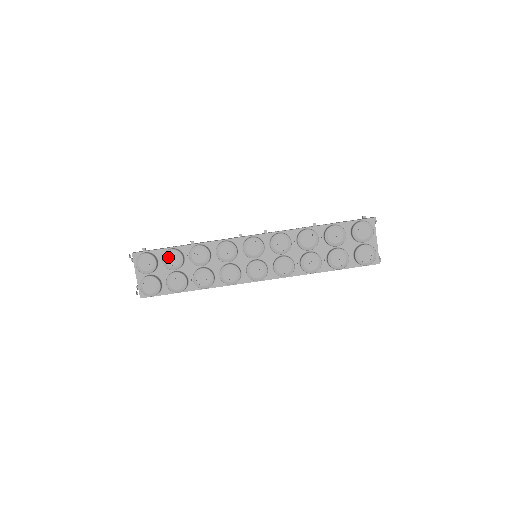
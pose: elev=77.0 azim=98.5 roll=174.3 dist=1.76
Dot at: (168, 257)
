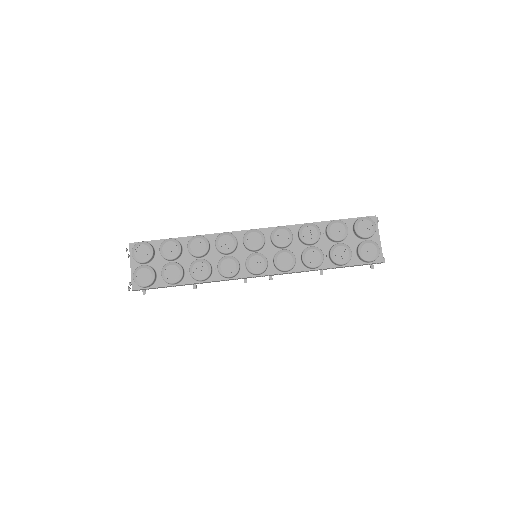
Dot at: (166, 246)
